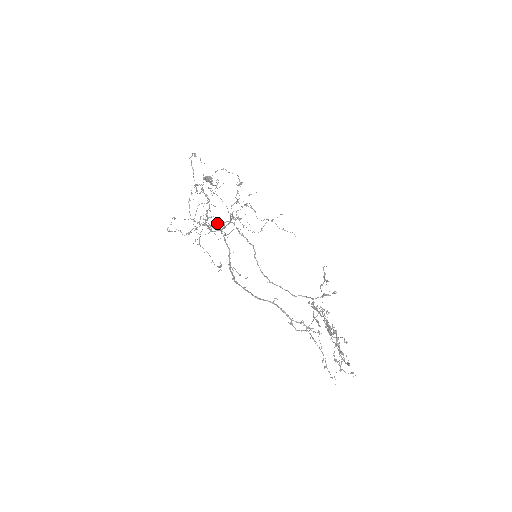
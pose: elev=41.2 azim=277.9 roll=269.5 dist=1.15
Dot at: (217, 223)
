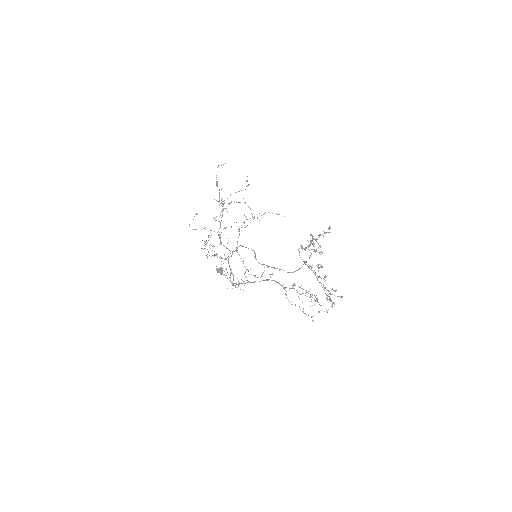
Dot at: (229, 203)
